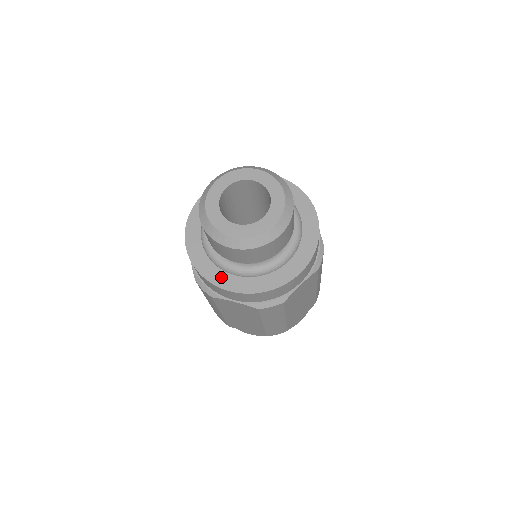
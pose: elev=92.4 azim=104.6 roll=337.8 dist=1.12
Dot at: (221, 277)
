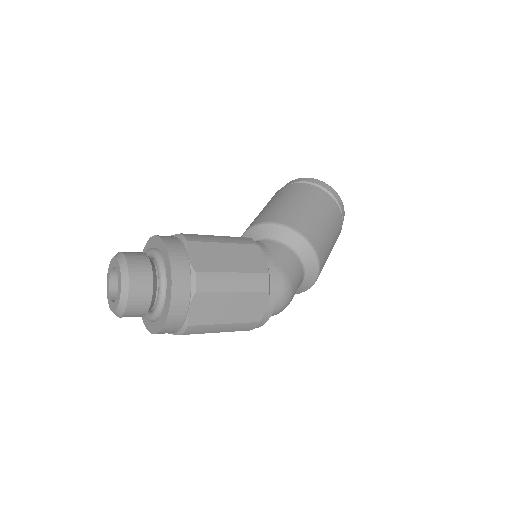
Dot at: (150, 325)
